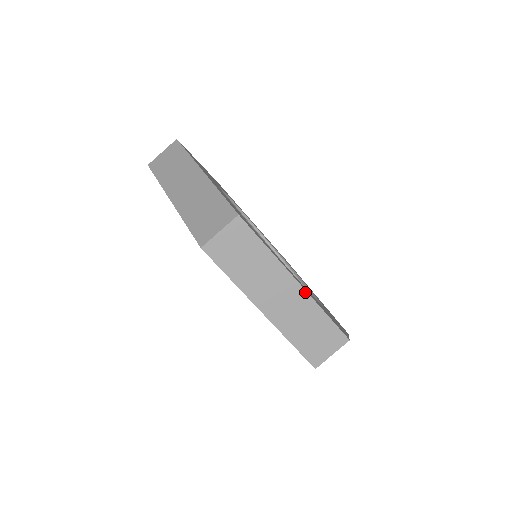
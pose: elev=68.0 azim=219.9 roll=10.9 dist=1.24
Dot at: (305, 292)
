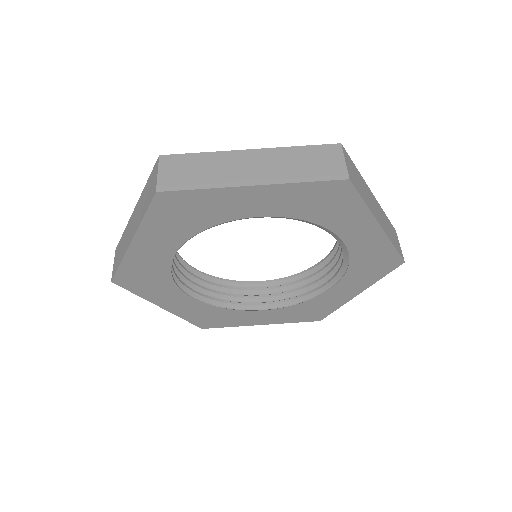
Dot at: (265, 150)
